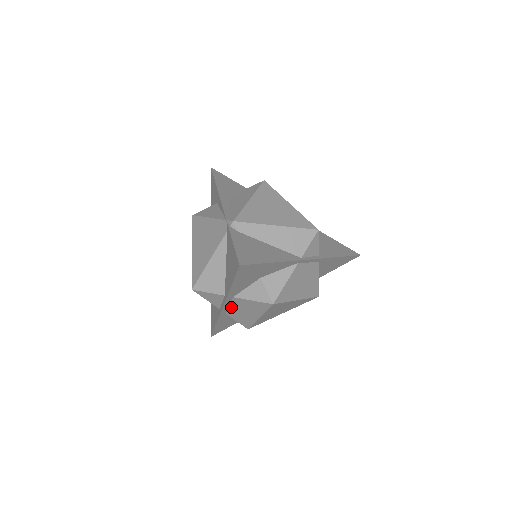
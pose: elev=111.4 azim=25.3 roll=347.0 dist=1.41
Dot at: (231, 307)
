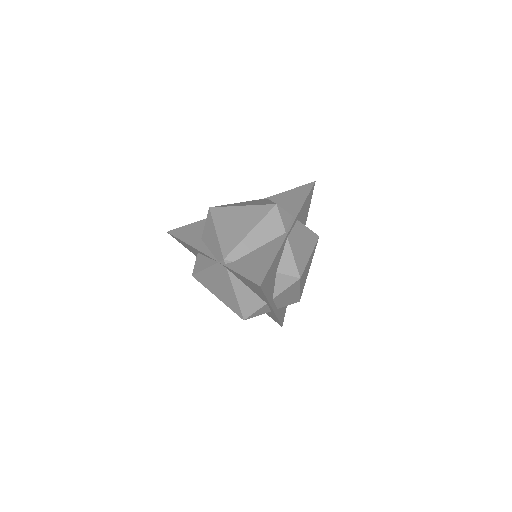
Dot at: (277, 304)
